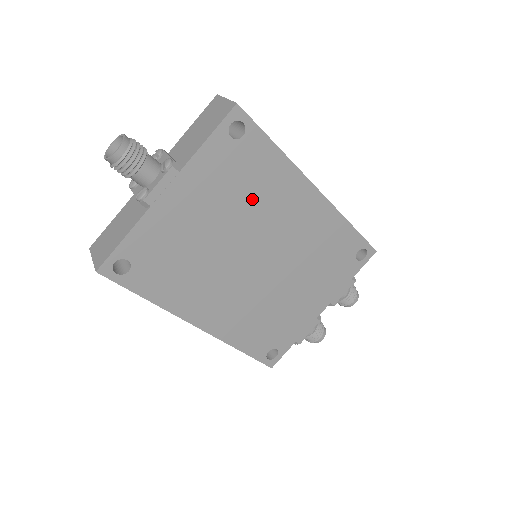
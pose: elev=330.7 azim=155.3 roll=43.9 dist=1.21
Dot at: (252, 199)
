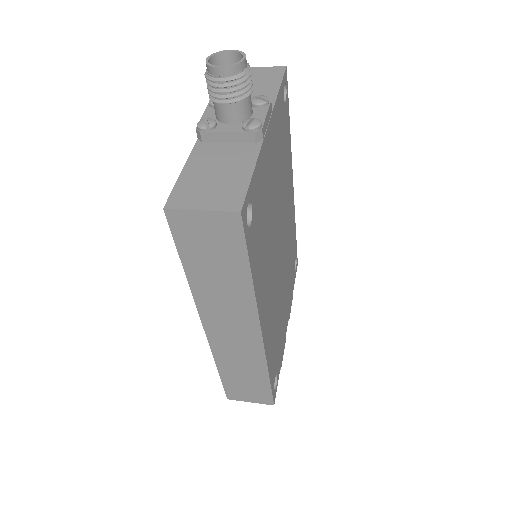
Dot at: (283, 172)
